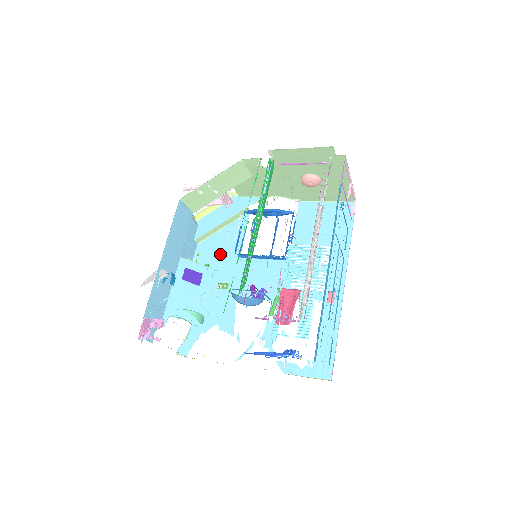
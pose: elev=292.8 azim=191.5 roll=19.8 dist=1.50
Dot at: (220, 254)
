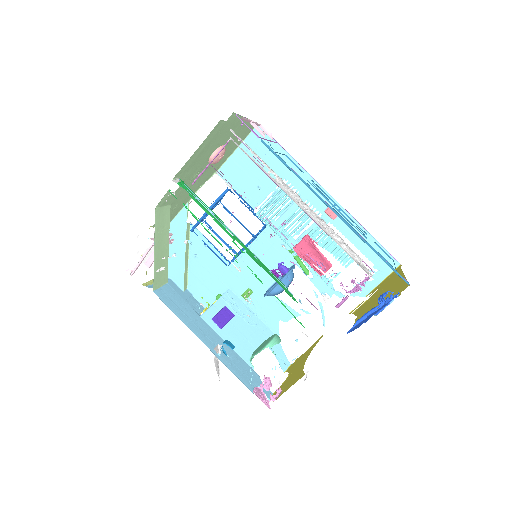
Dot at: (214, 277)
